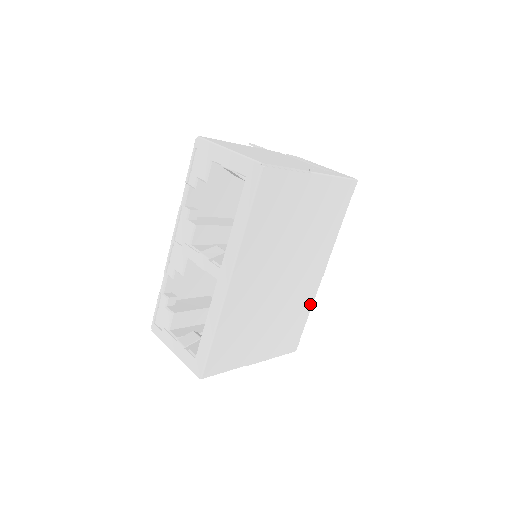
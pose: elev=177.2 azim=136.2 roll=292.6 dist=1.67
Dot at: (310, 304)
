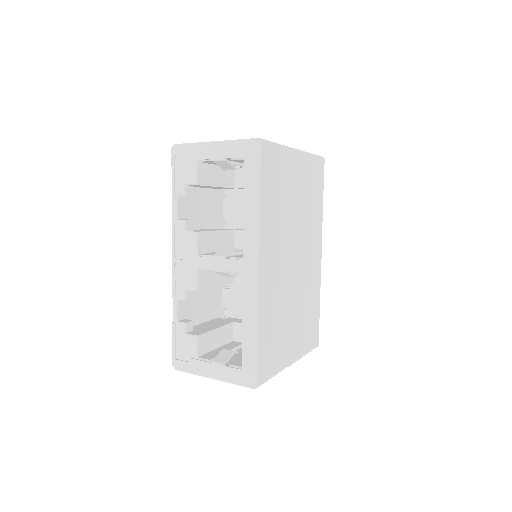
Dot at: (318, 291)
